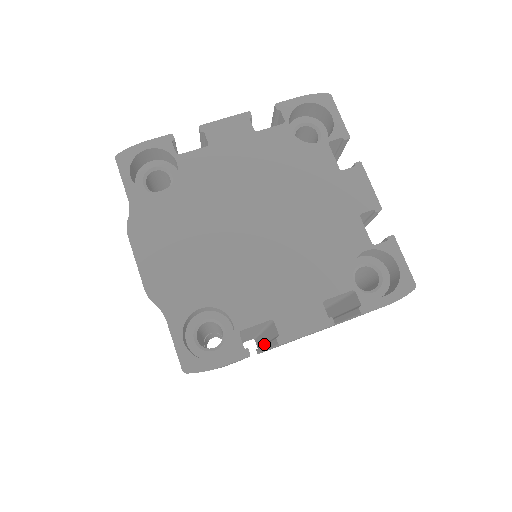
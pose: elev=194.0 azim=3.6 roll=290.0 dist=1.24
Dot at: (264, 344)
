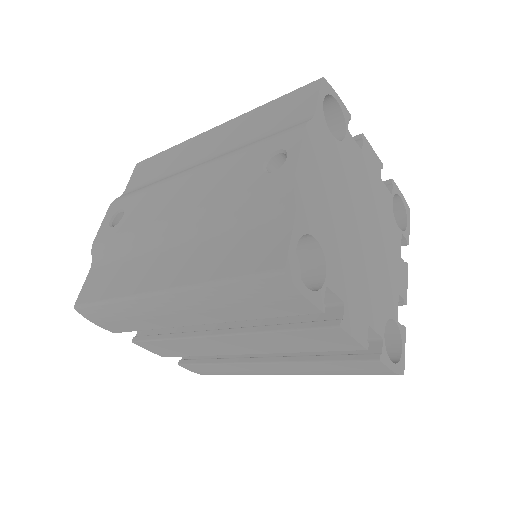
Dot at: (211, 330)
